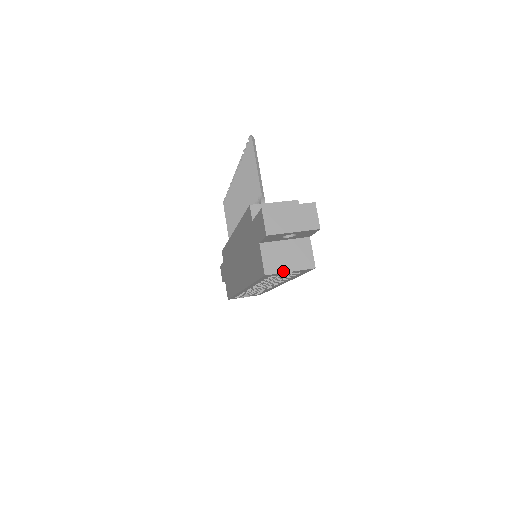
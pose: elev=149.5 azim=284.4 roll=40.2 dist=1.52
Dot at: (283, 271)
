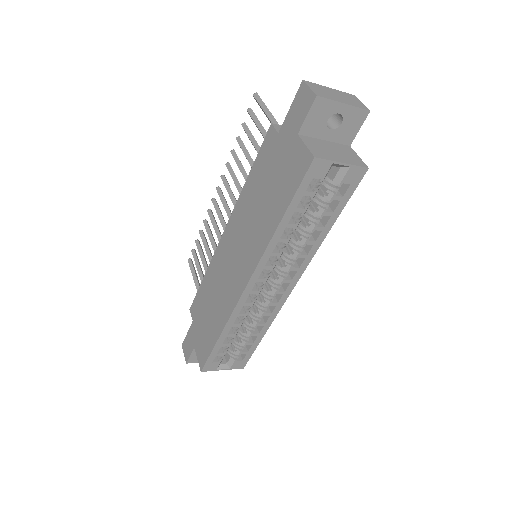
Dot at: (334, 160)
